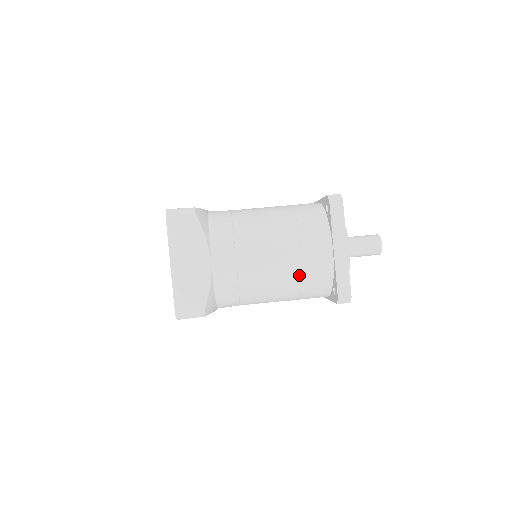
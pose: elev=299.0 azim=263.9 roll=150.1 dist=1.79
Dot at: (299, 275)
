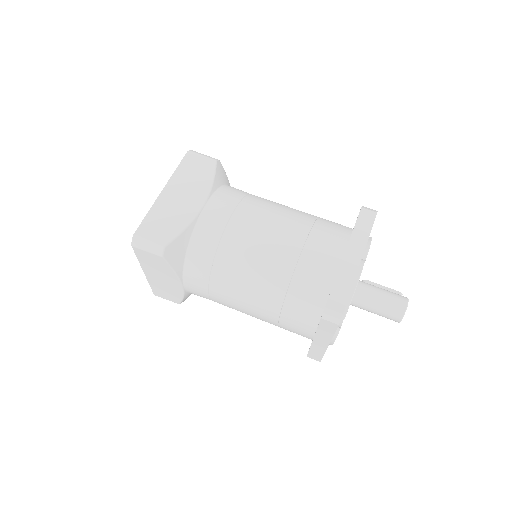
Dot at: occluded
